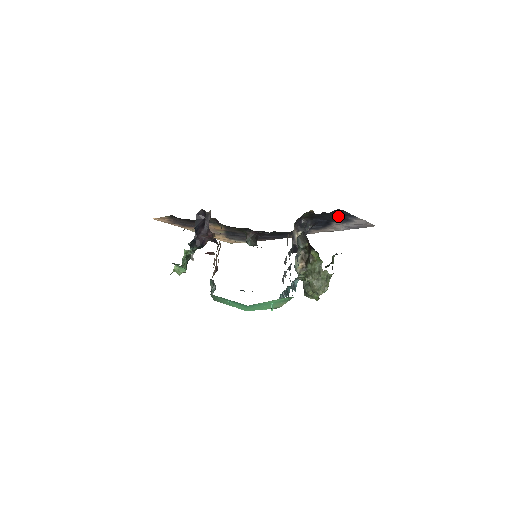
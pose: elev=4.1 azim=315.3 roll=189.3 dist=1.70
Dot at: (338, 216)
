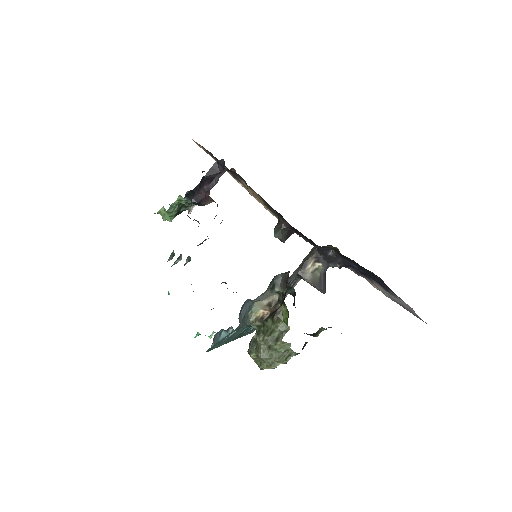
Dot at: (376, 278)
